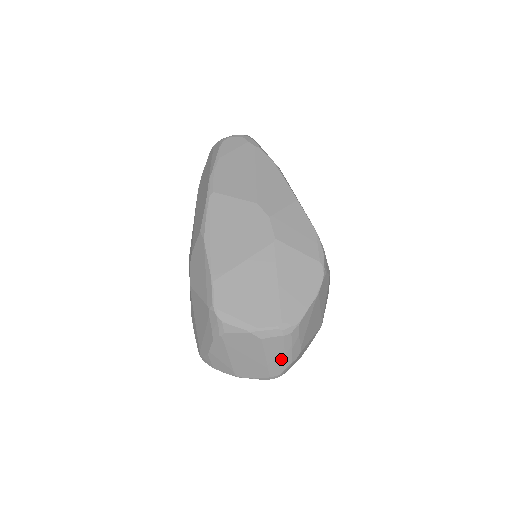
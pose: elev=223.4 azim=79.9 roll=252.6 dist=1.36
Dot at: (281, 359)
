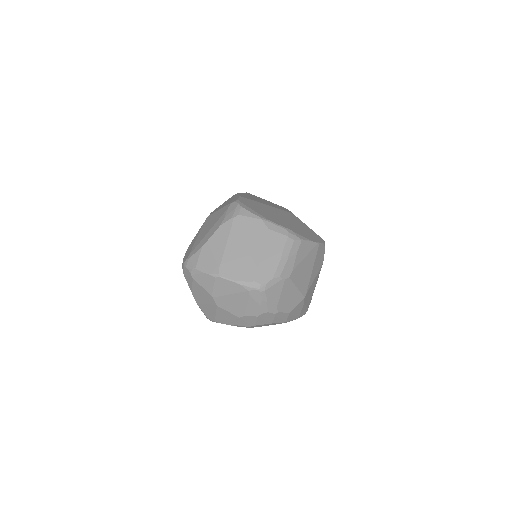
Dot at: (274, 264)
